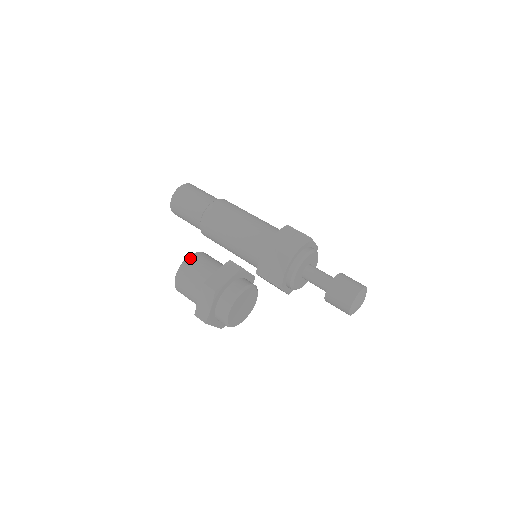
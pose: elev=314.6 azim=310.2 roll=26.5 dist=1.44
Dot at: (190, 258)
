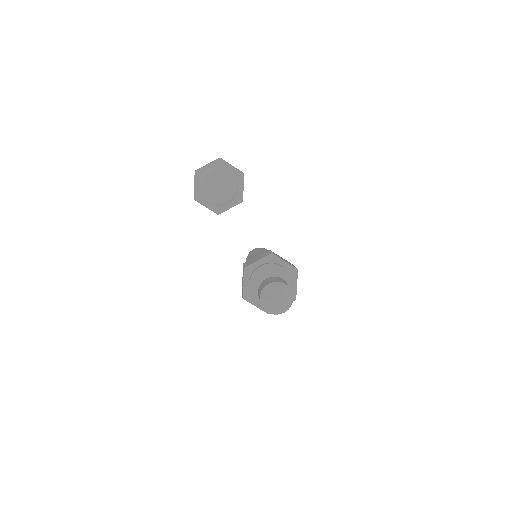
Dot at: occluded
